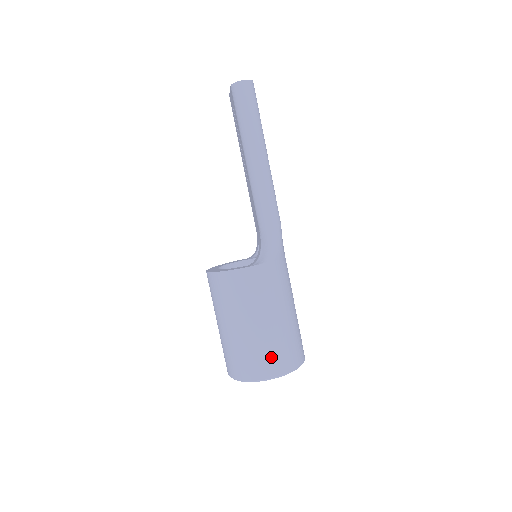
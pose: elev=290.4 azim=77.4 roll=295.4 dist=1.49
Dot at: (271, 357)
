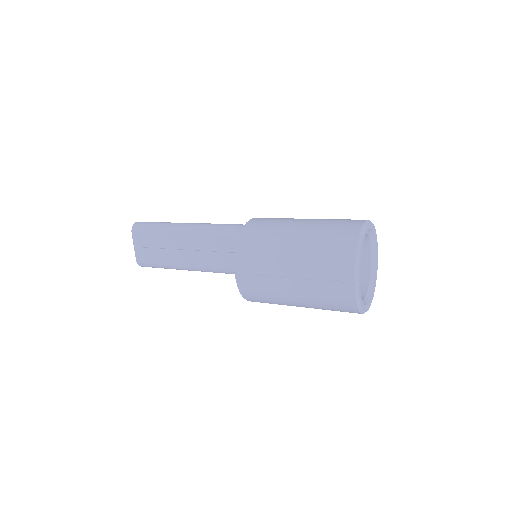
Dot at: (344, 220)
